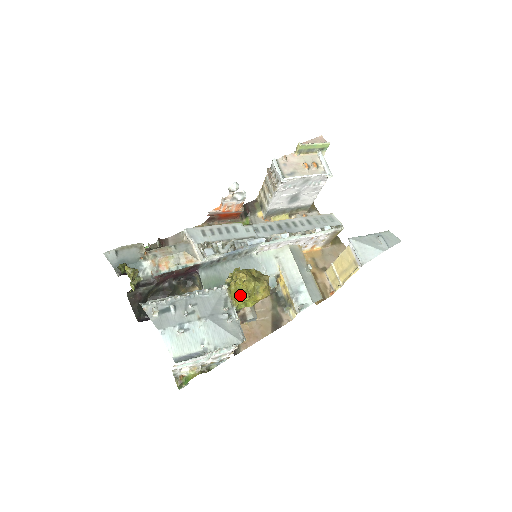
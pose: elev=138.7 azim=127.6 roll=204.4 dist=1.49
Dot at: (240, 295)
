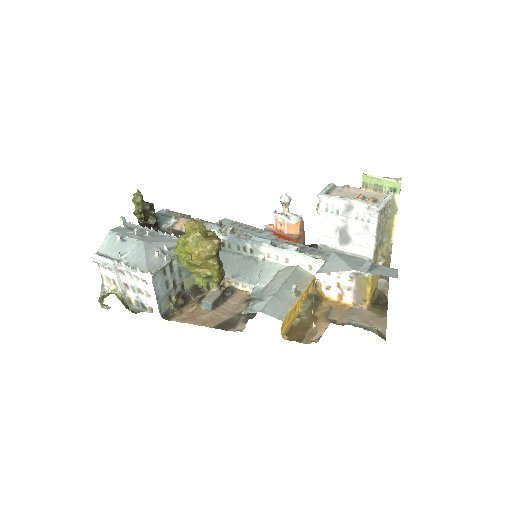
Dot at: (179, 237)
